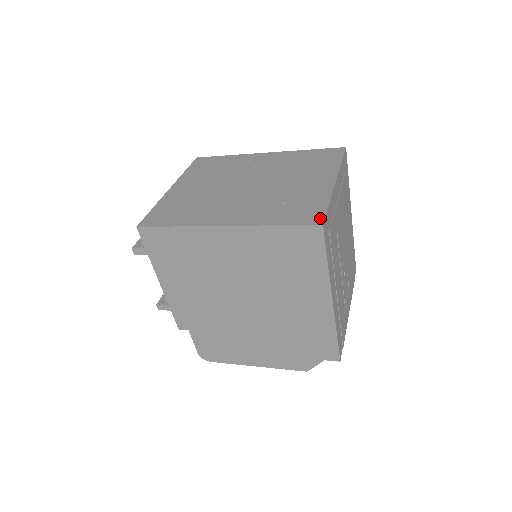
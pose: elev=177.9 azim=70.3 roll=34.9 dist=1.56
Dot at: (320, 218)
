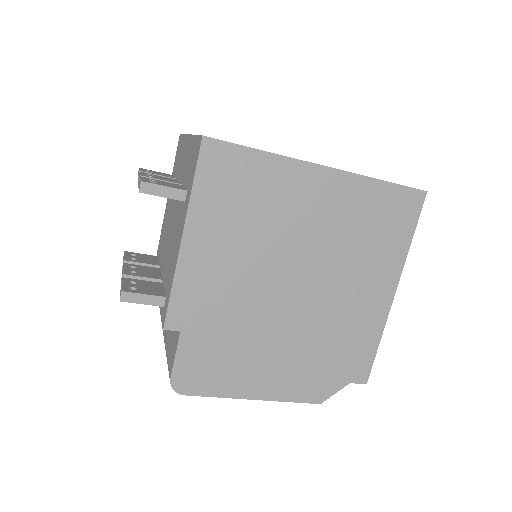
Dot at: occluded
